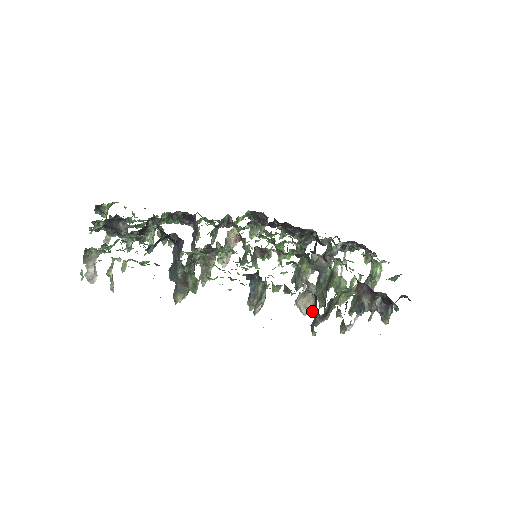
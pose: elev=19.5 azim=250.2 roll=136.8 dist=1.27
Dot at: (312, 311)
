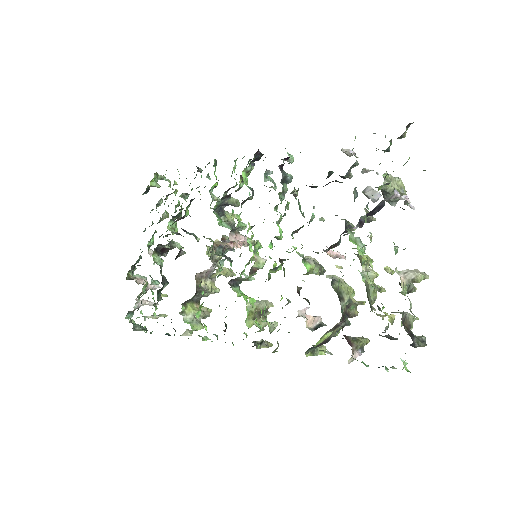
Dot at: occluded
